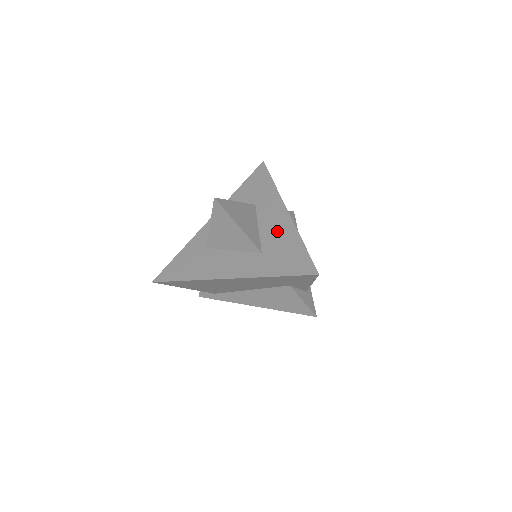
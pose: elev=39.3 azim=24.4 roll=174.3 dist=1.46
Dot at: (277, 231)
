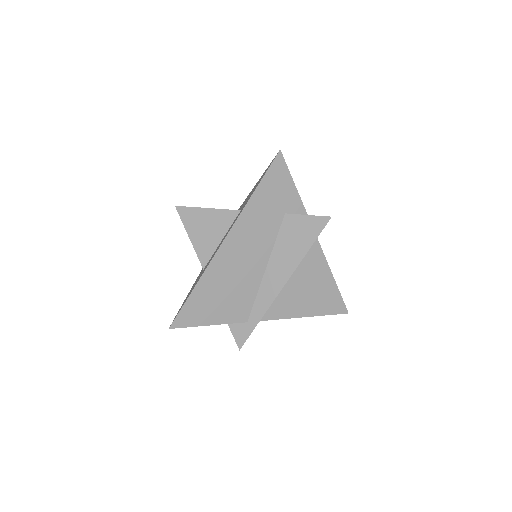
Dot at: occluded
